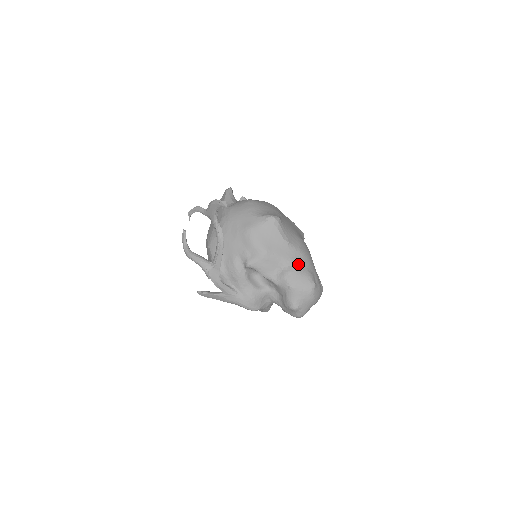
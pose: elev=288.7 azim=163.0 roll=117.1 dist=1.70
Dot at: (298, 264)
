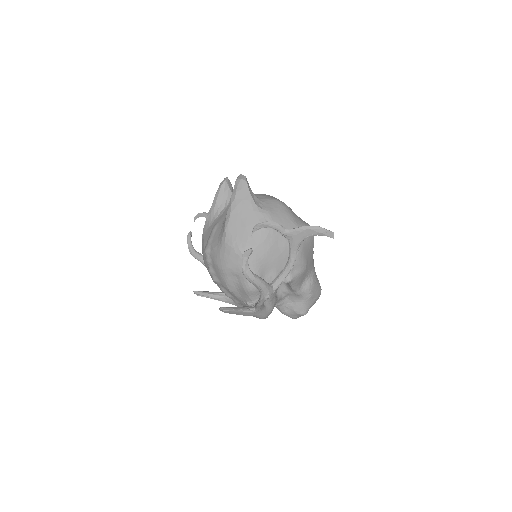
Dot at: (315, 273)
